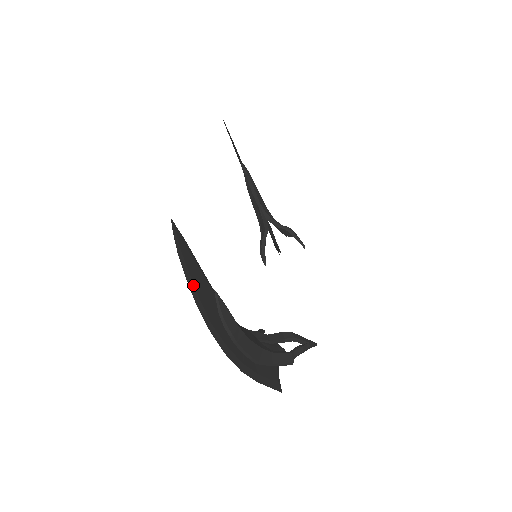
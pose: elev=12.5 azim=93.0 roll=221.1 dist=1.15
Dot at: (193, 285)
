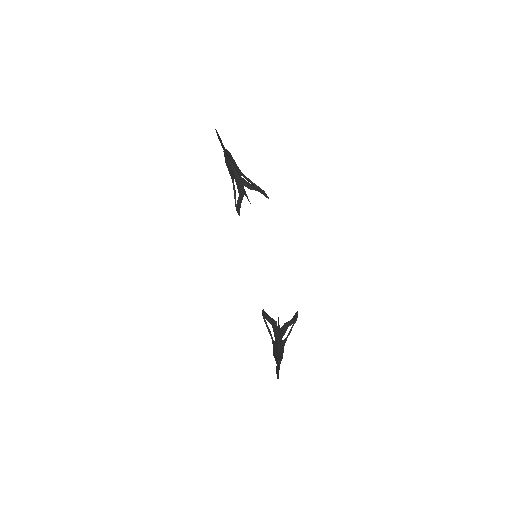
Dot at: occluded
